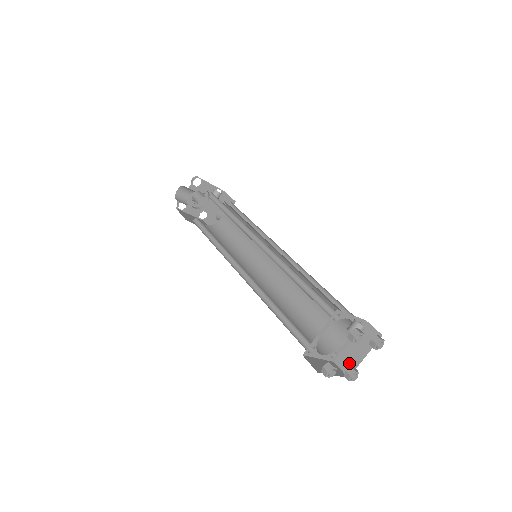
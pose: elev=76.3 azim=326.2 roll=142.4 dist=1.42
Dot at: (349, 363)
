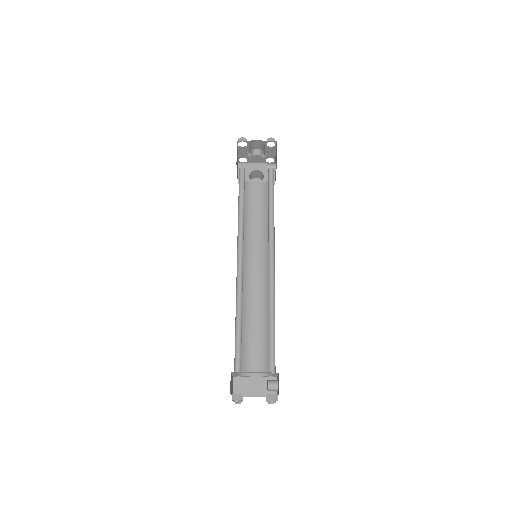
Dot at: (242, 389)
